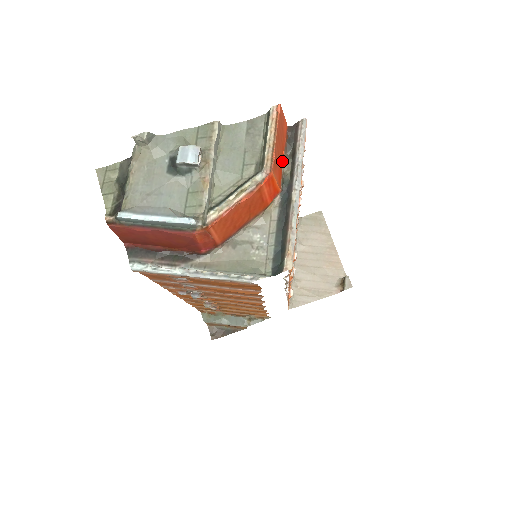
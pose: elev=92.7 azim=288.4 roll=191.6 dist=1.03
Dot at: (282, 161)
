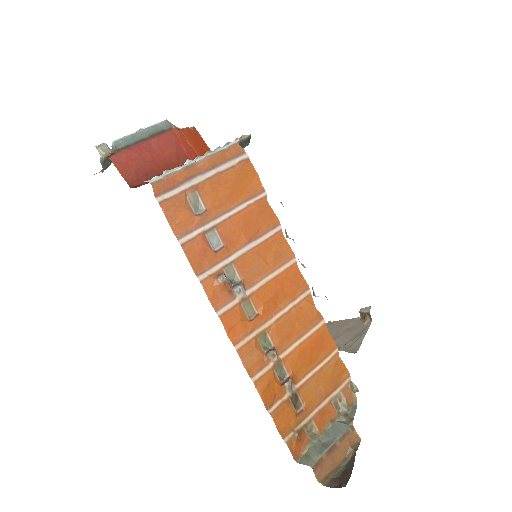
Dot at: occluded
